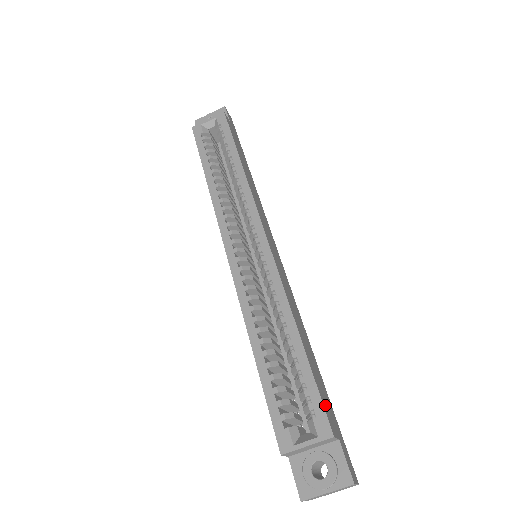
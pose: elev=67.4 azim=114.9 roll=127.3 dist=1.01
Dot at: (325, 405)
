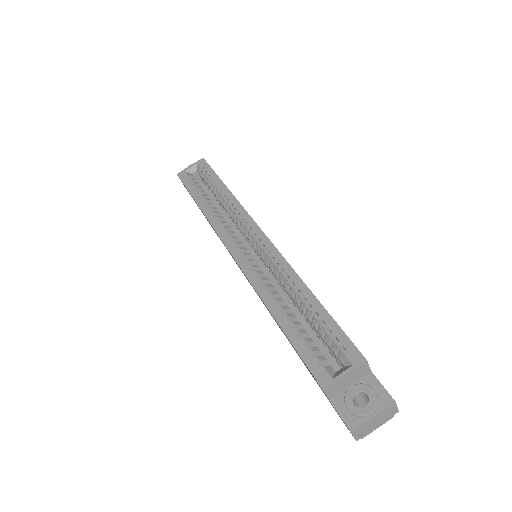
Dot at: occluded
